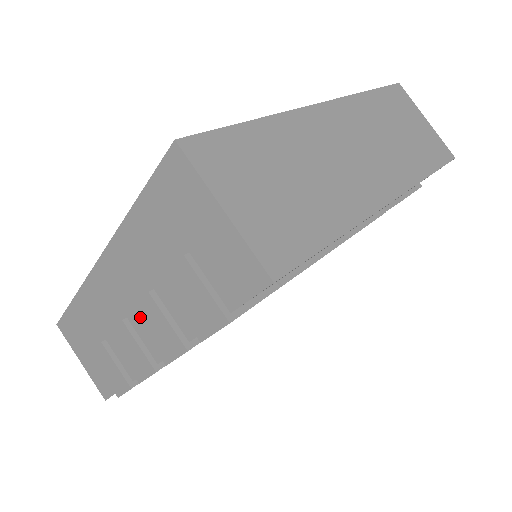
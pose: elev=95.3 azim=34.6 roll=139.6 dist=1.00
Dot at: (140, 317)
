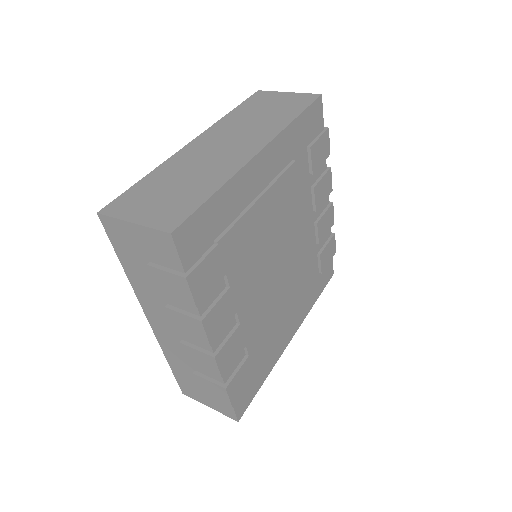
Dot at: (178, 329)
